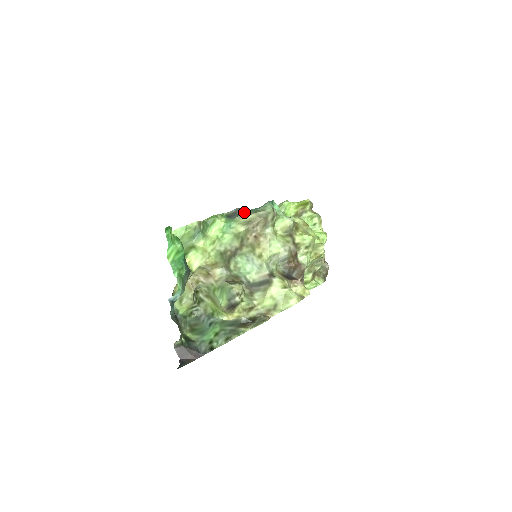
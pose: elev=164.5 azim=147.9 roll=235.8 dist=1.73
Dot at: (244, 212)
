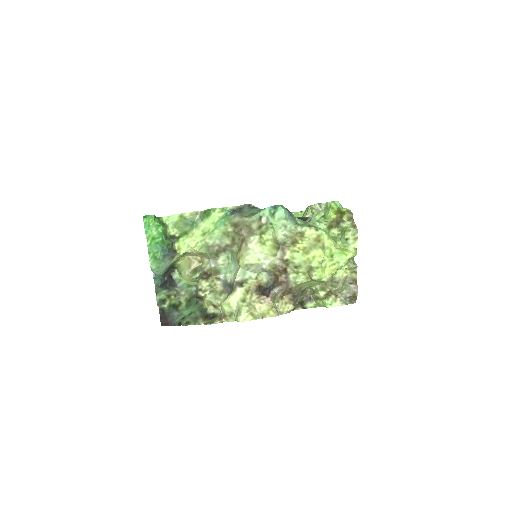
Dot at: (244, 211)
